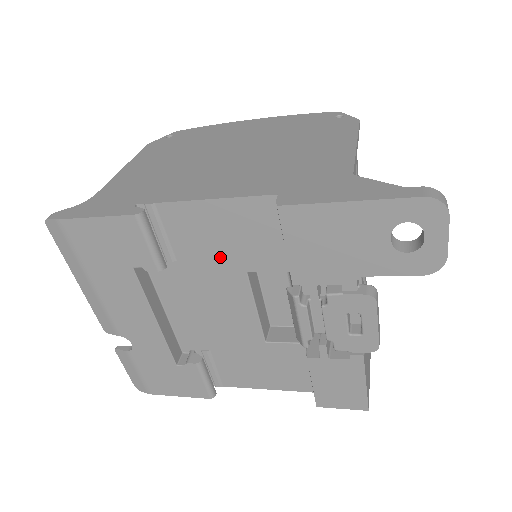
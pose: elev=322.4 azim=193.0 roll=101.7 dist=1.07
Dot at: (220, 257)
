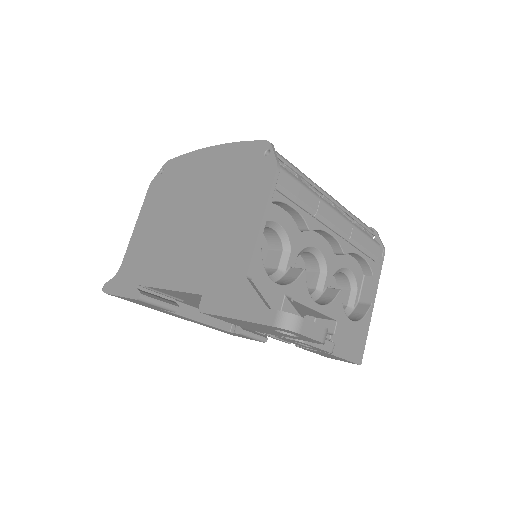
Dot at: occluded
